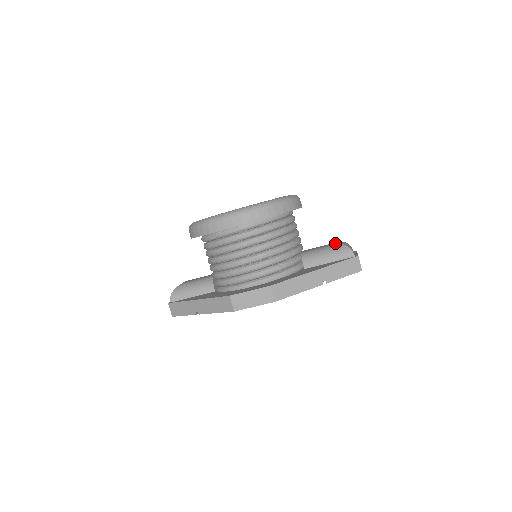
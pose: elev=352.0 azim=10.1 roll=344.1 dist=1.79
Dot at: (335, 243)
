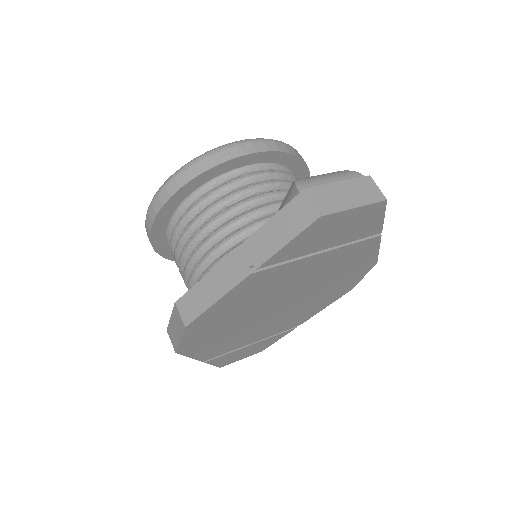
Dot at: occluded
